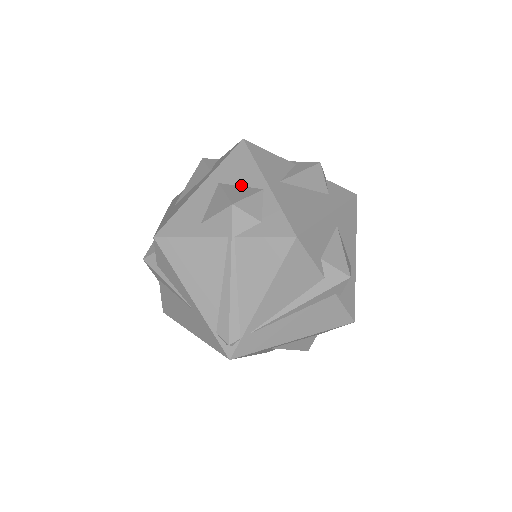
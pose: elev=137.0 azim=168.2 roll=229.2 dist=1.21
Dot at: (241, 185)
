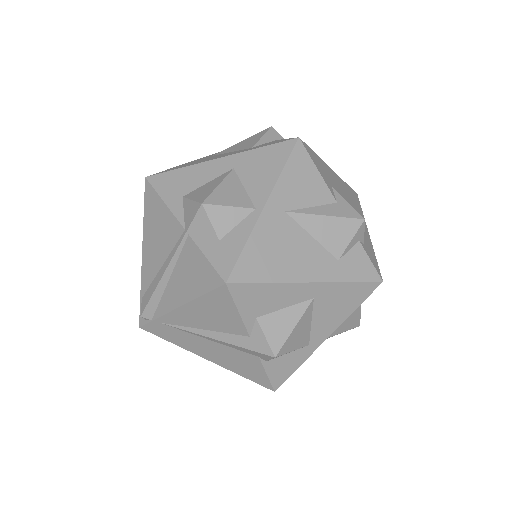
Dot at: (245, 187)
